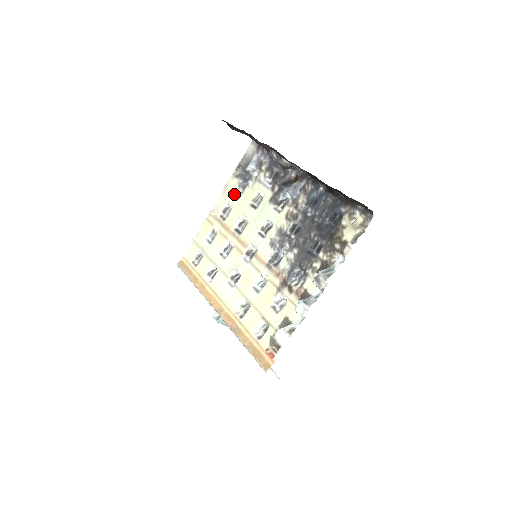
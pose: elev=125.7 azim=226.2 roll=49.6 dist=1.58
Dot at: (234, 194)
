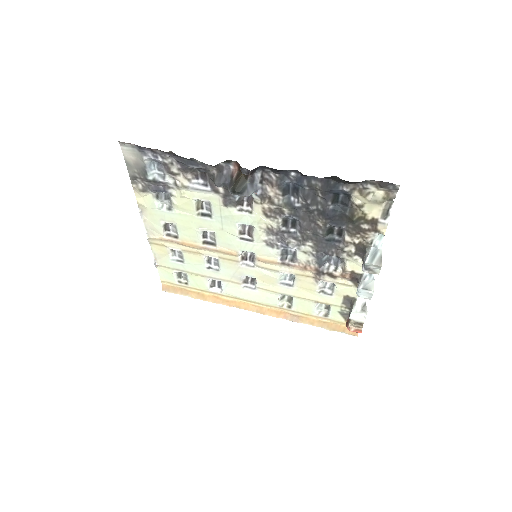
Dot at: (162, 210)
